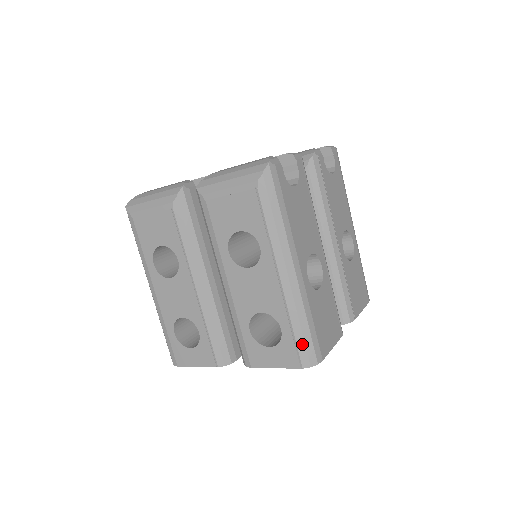
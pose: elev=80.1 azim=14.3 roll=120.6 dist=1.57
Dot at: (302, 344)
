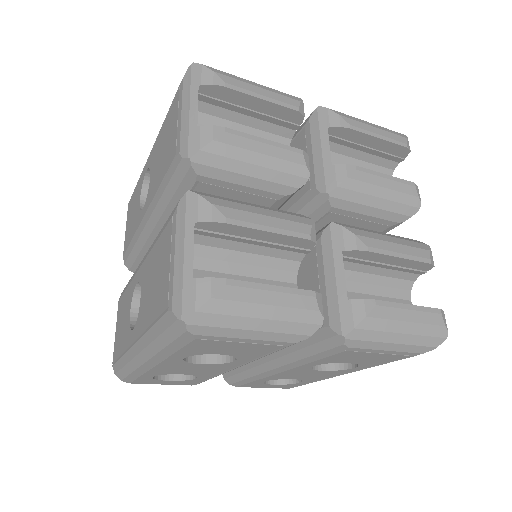
Dot at: occluded
